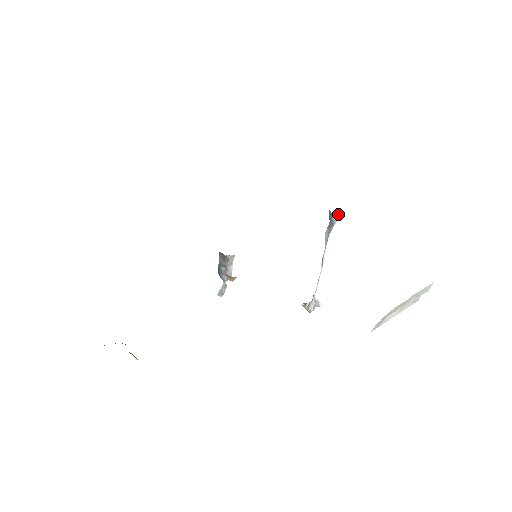
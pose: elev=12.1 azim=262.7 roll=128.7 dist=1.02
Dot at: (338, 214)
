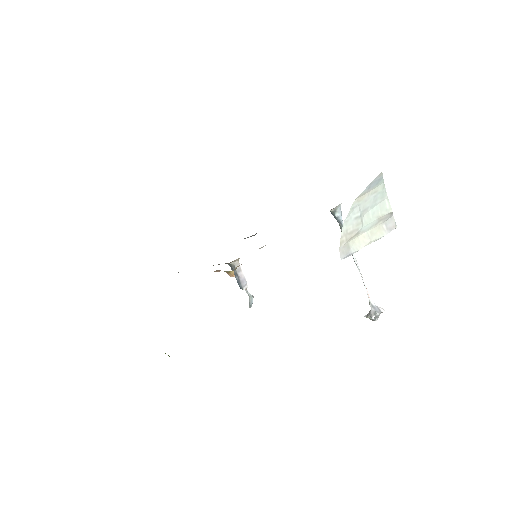
Dot at: (338, 210)
